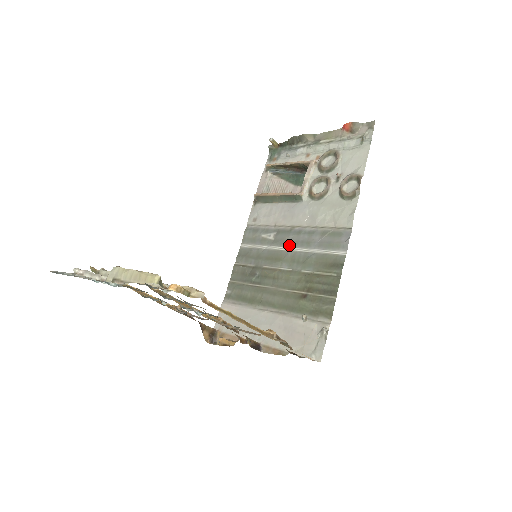
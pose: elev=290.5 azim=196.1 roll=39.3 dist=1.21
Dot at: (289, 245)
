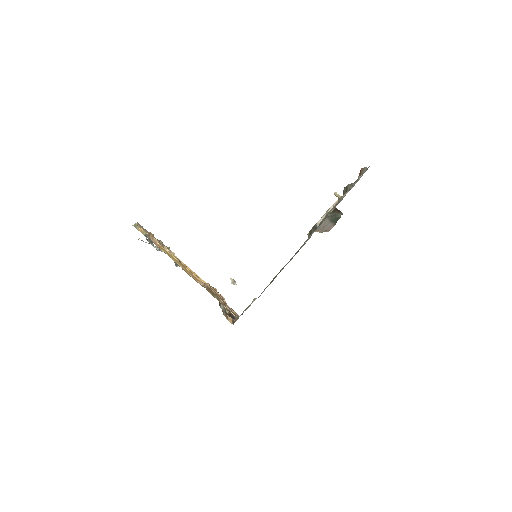
Dot at: occluded
